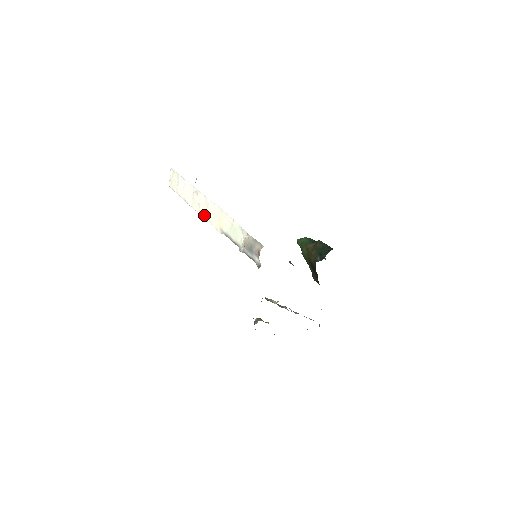
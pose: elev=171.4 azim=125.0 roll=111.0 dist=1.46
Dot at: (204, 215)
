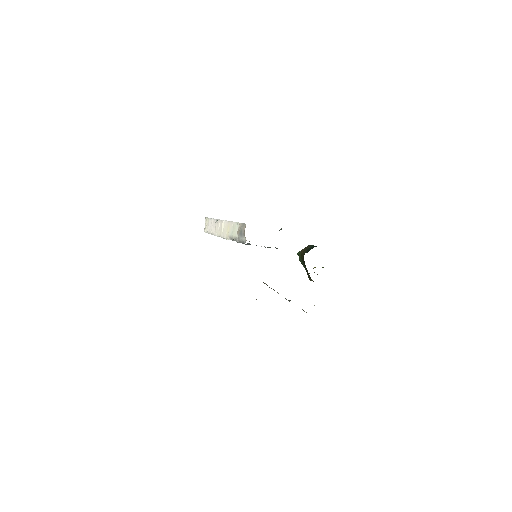
Dot at: (220, 234)
